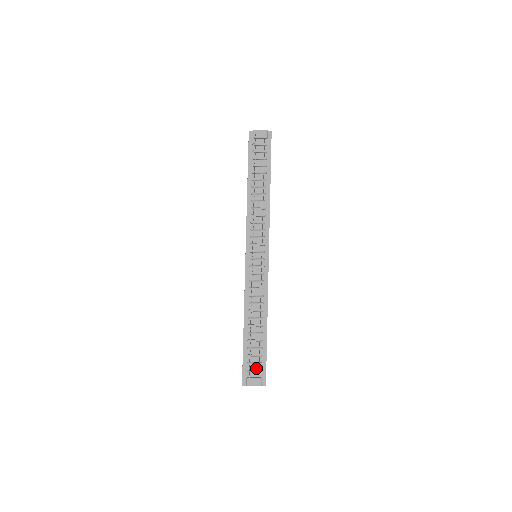
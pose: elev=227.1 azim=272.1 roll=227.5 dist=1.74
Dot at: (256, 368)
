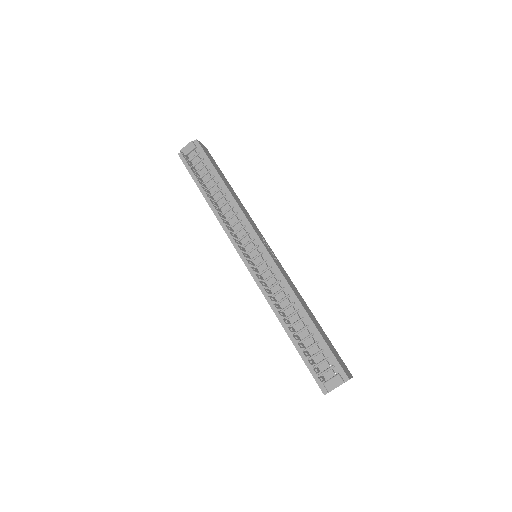
Dot at: (326, 367)
